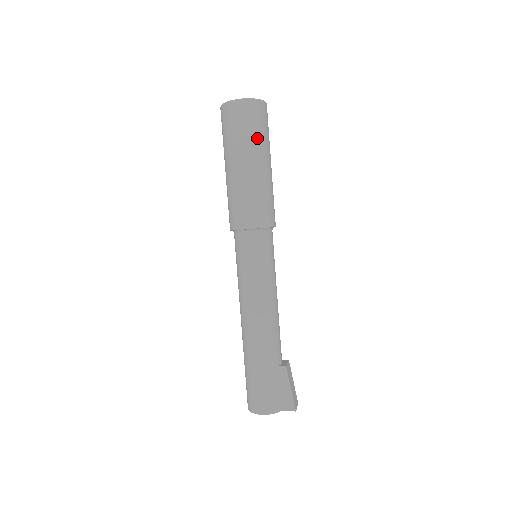
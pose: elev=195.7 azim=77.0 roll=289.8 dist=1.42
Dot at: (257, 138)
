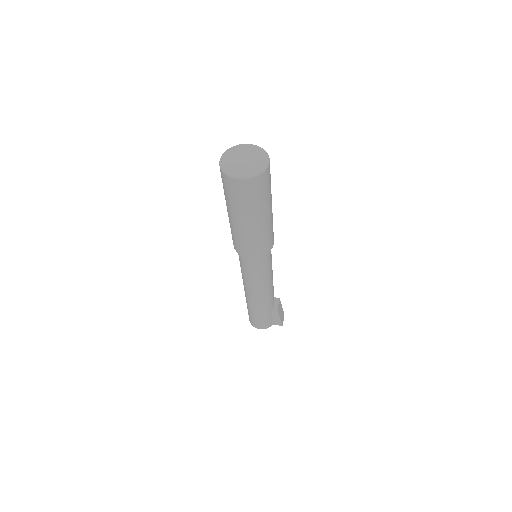
Dot at: (259, 204)
